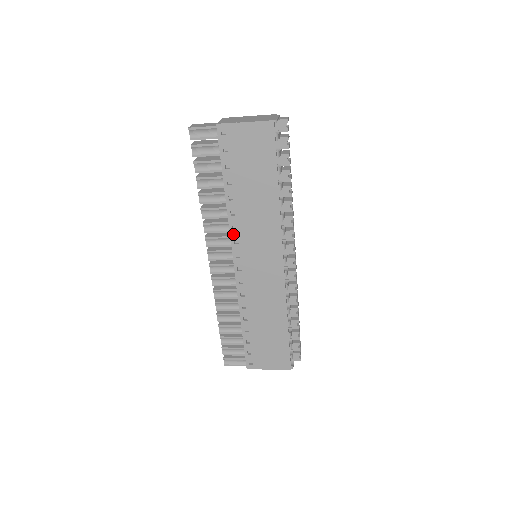
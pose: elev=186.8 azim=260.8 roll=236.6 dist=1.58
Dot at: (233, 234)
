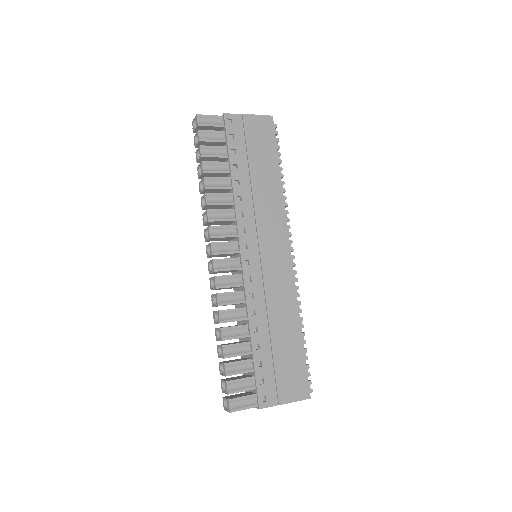
Dot at: (240, 221)
